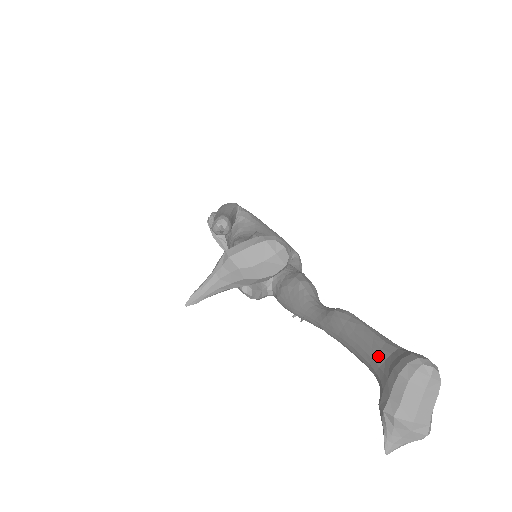
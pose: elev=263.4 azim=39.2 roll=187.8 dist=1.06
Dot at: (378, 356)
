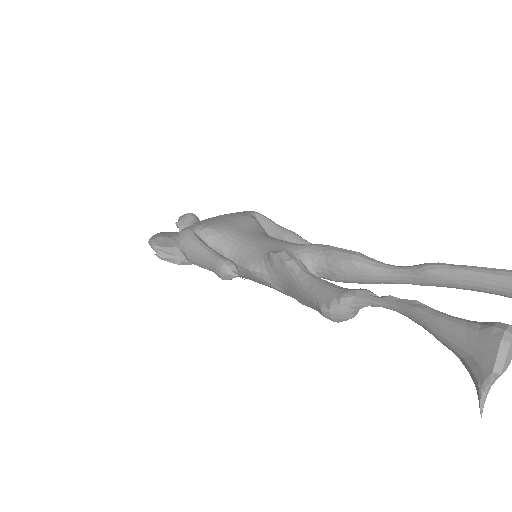
Dot at: (511, 289)
